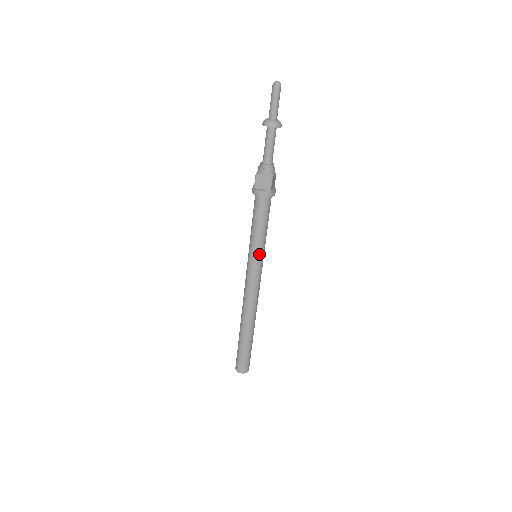
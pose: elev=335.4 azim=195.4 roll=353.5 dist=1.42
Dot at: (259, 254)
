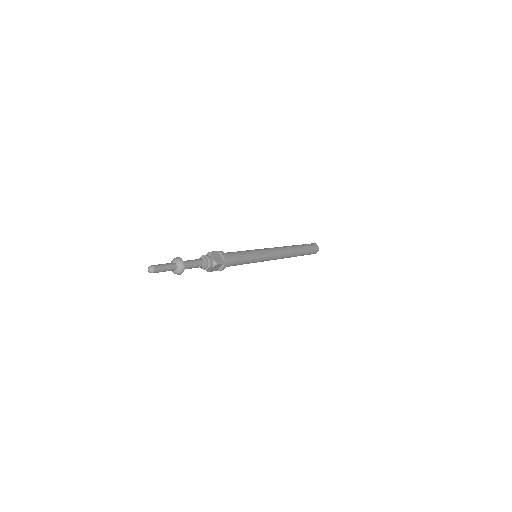
Dot at: (258, 259)
